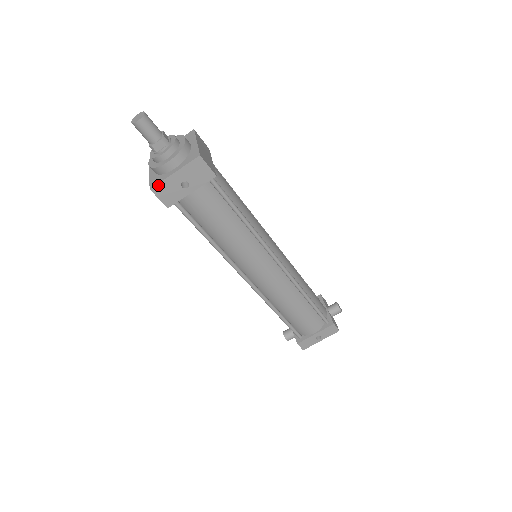
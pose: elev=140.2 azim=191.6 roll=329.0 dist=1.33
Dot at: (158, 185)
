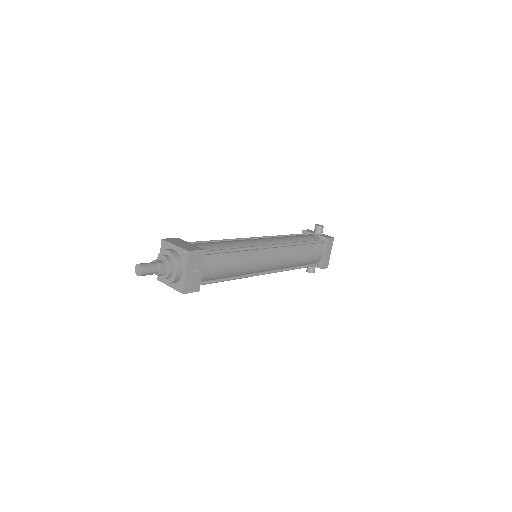
Dot at: (184, 288)
